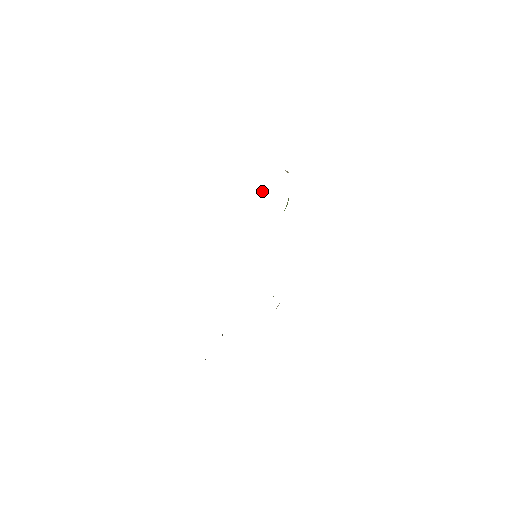
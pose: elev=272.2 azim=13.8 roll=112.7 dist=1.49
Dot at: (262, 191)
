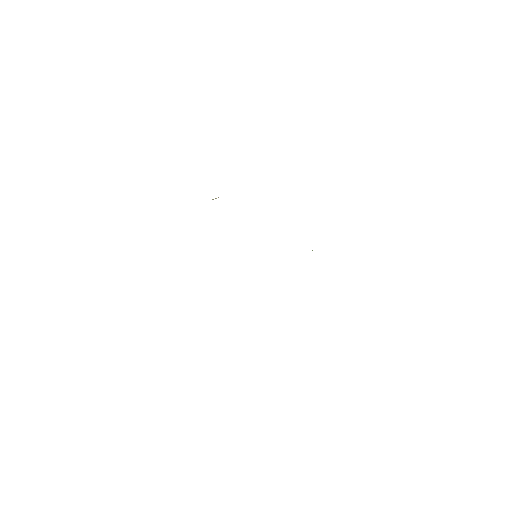
Dot at: occluded
